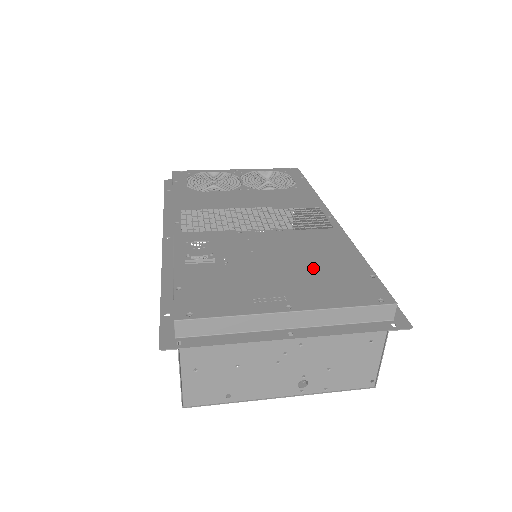
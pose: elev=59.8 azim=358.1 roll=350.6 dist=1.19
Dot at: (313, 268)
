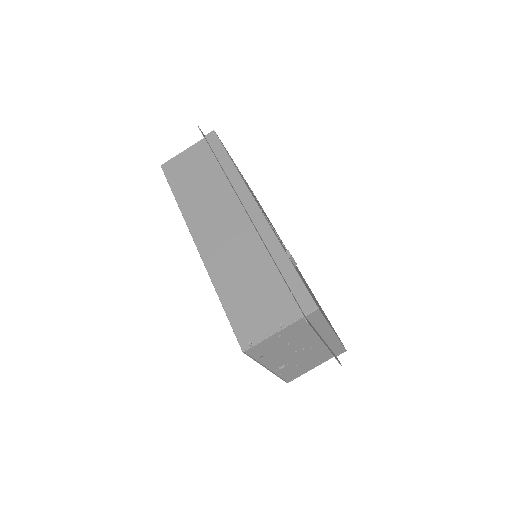
Dot at: occluded
